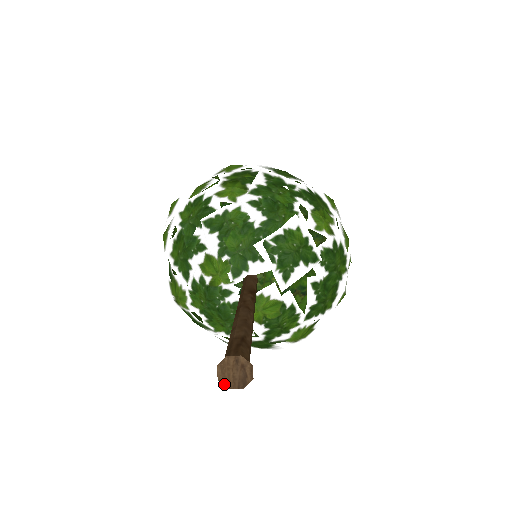
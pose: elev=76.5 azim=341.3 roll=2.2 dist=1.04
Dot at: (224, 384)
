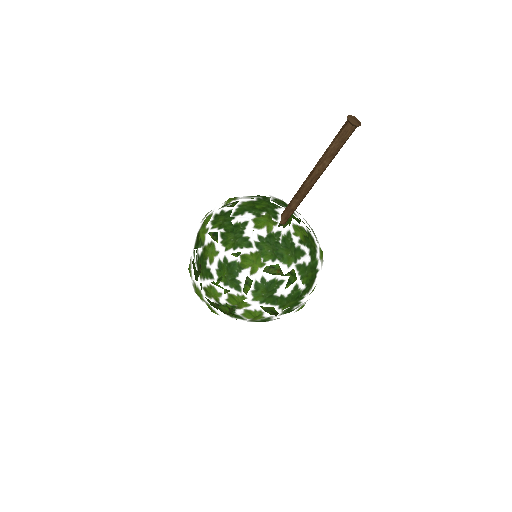
Dot at: (356, 125)
